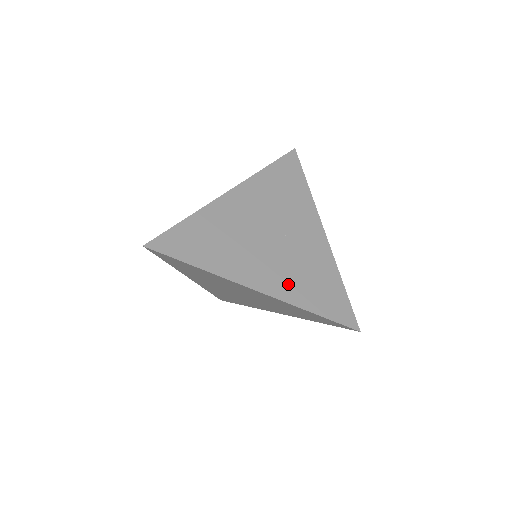
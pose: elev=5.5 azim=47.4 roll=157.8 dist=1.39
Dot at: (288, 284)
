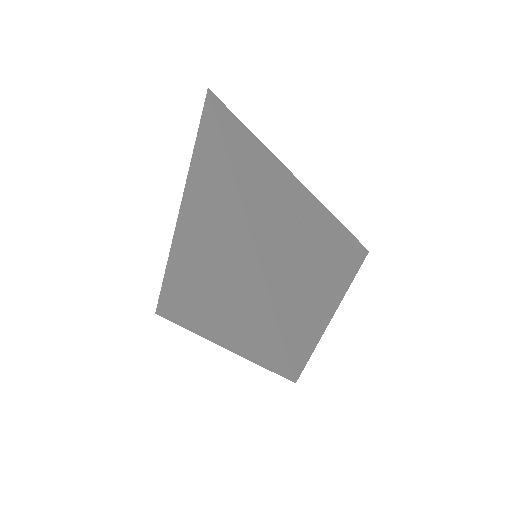
Dot at: (338, 266)
